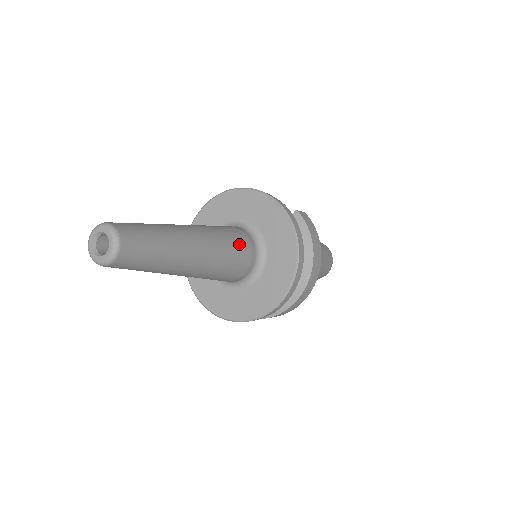
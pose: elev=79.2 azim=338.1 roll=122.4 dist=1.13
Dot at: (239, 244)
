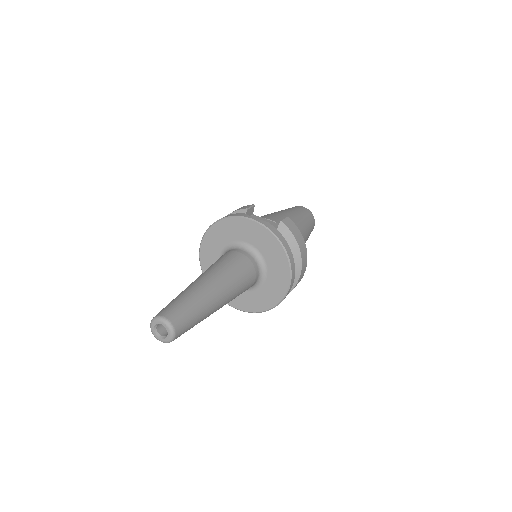
Dot at: (245, 270)
